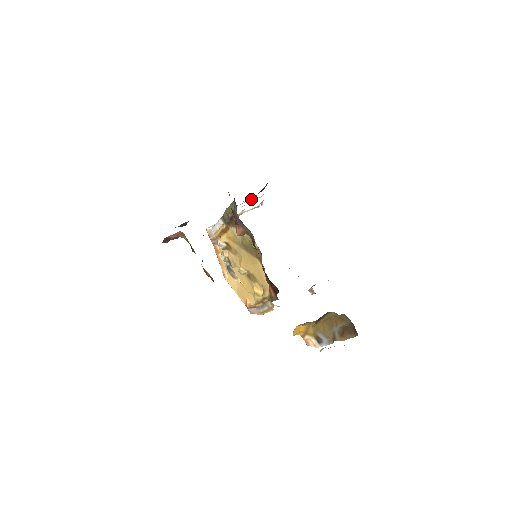
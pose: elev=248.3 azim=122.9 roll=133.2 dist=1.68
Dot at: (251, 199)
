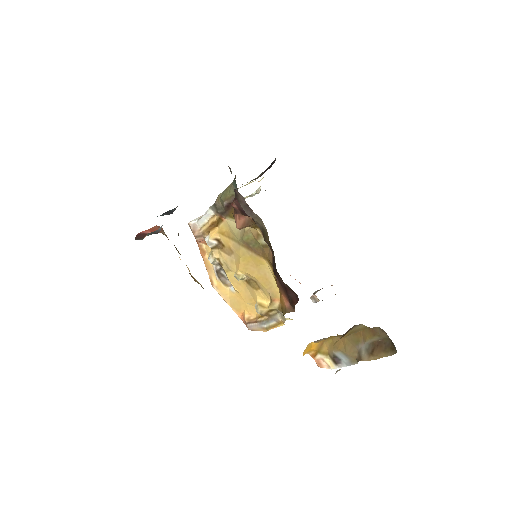
Dot at: (249, 183)
